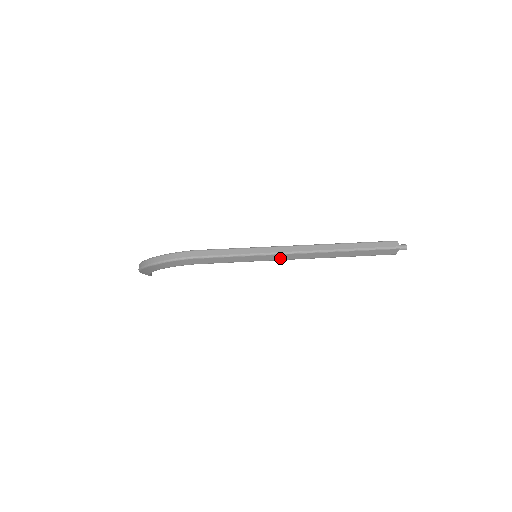
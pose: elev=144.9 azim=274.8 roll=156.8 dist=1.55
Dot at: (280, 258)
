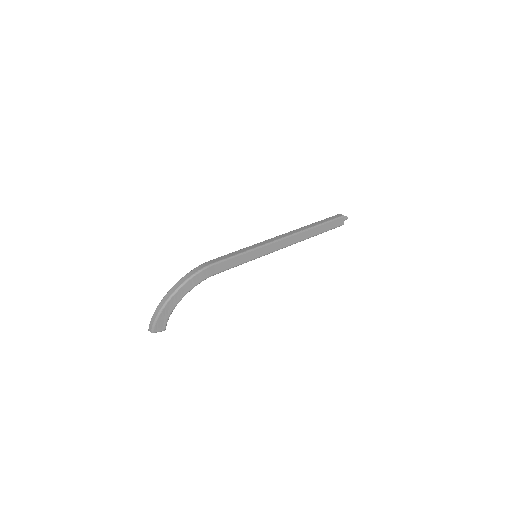
Dot at: (276, 248)
